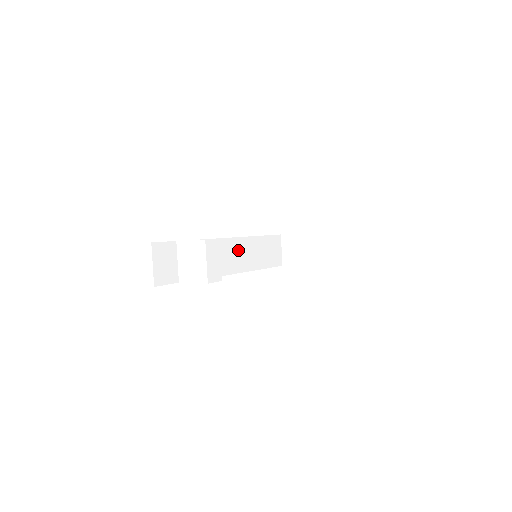
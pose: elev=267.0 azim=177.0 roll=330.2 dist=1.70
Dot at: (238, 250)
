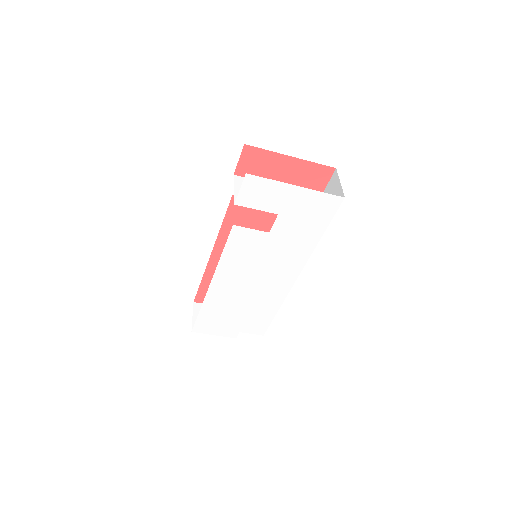
Dot at: occluded
